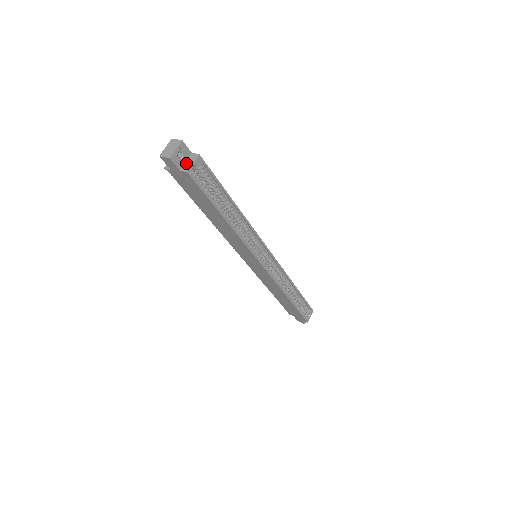
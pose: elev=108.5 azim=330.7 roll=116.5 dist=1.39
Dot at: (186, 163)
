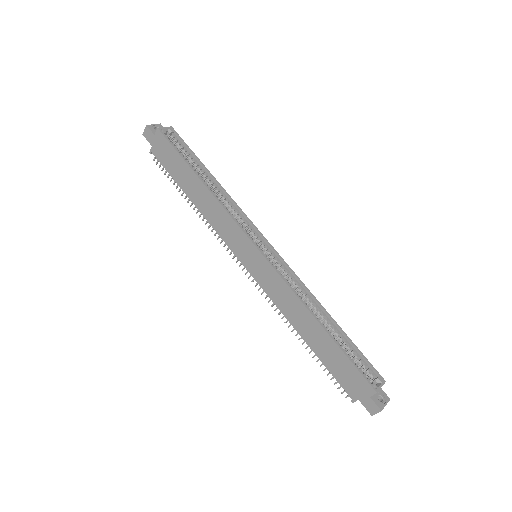
Dot at: occluded
